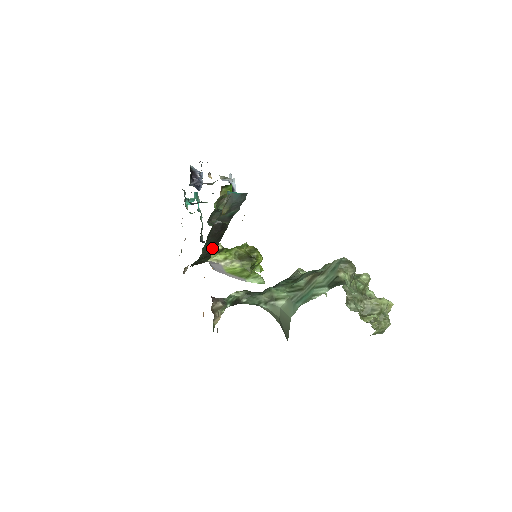
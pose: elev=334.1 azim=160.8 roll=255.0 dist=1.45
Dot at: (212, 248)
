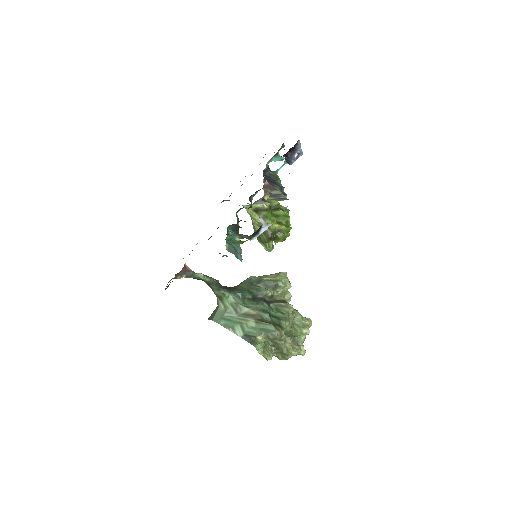
Dot at: occluded
